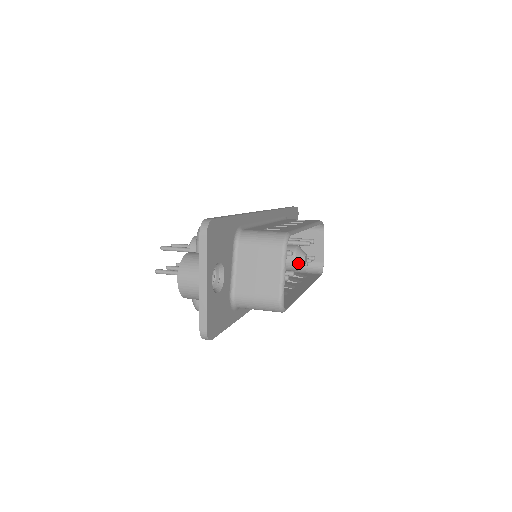
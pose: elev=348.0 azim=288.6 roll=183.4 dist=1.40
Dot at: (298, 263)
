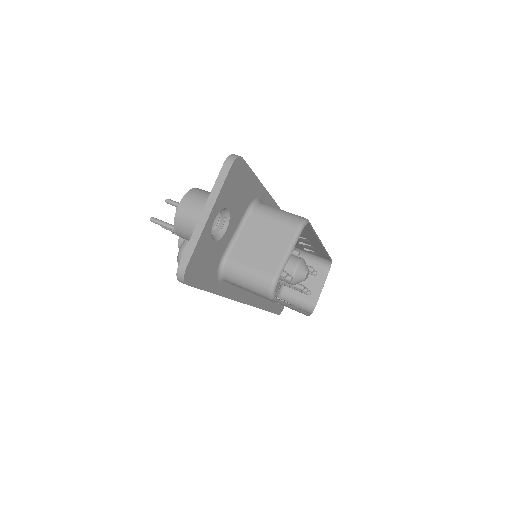
Dot at: (298, 275)
